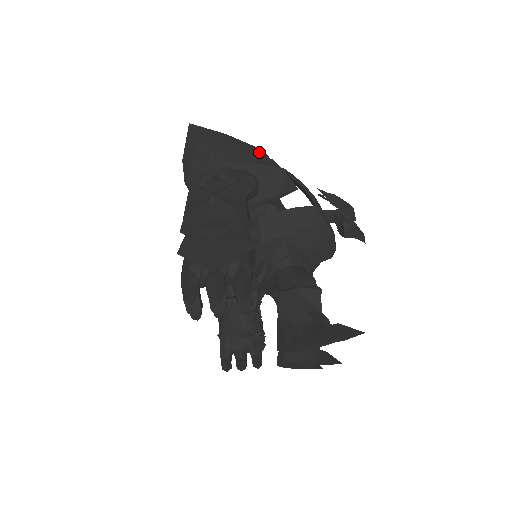
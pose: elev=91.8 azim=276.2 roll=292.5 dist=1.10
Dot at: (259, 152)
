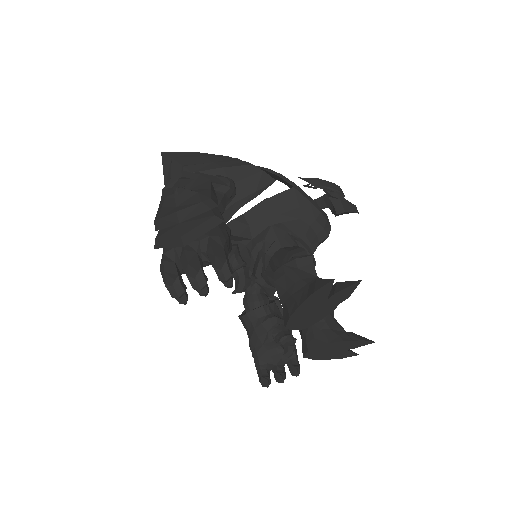
Dot at: (231, 159)
